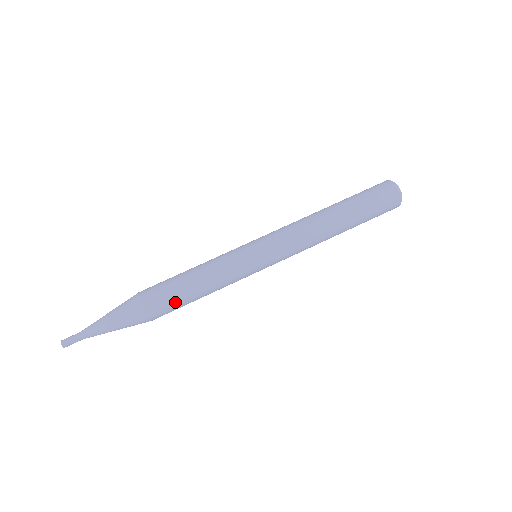
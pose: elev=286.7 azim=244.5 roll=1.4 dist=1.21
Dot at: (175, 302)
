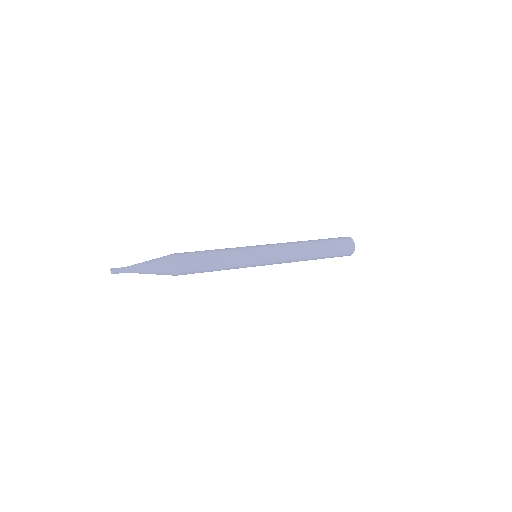
Dot at: (198, 260)
